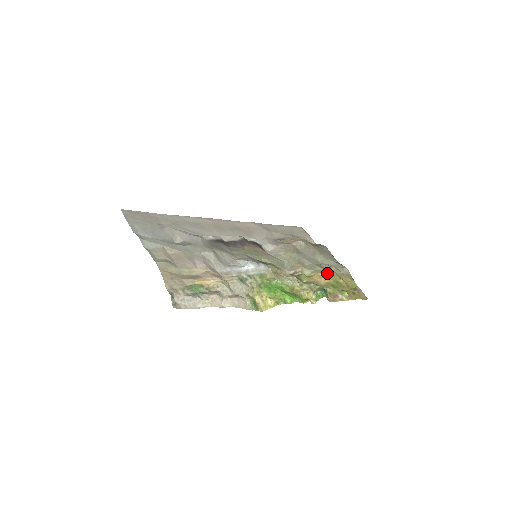
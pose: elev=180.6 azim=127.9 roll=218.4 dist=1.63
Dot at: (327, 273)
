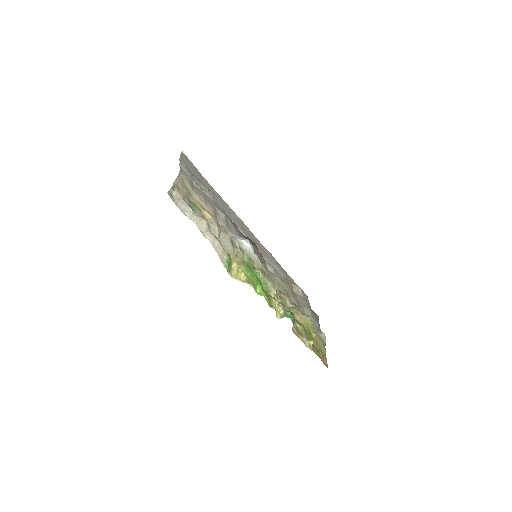
Dot at: (306, 317)
